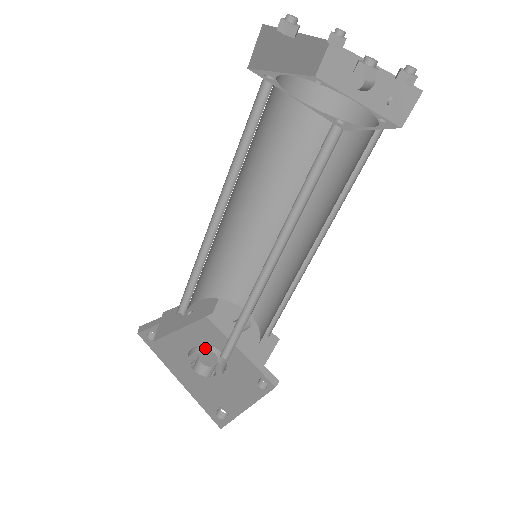
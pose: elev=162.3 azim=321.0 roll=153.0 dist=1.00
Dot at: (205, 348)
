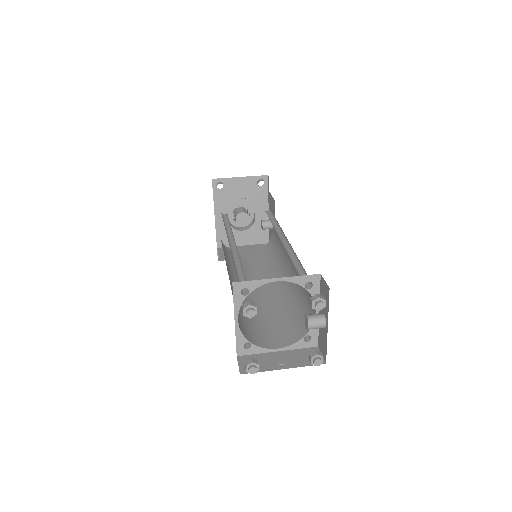
Dot at: (250, 206)
